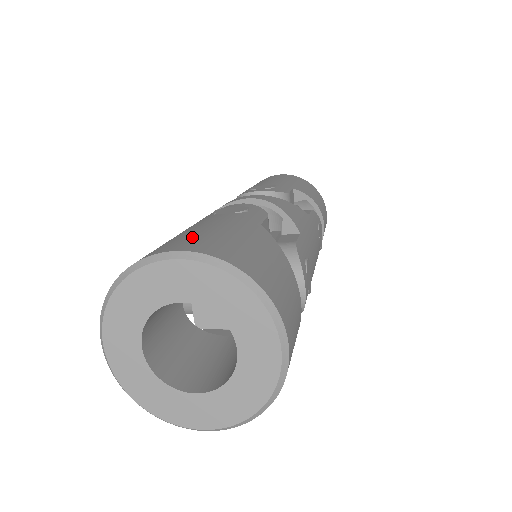
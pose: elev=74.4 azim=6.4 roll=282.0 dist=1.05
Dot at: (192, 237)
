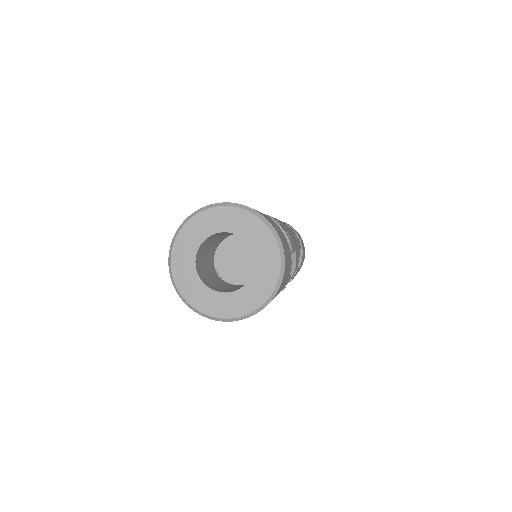
Dot at: occluded
